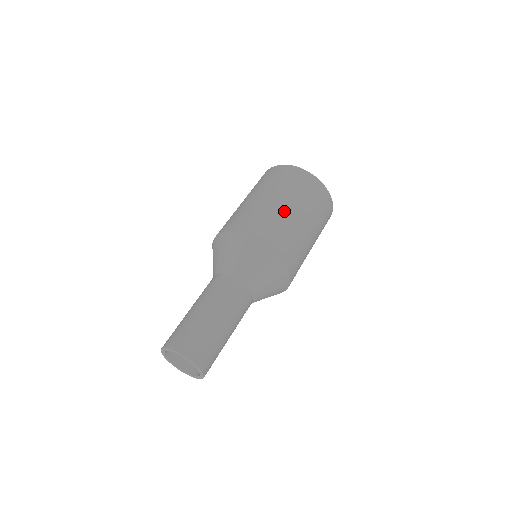
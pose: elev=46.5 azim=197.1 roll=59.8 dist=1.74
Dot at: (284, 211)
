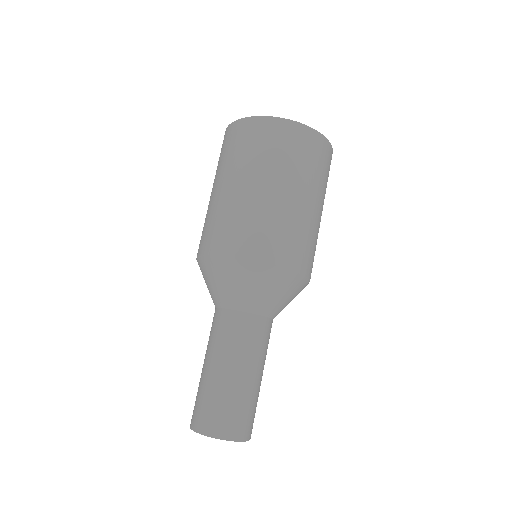
Dot at: (240, 195)
